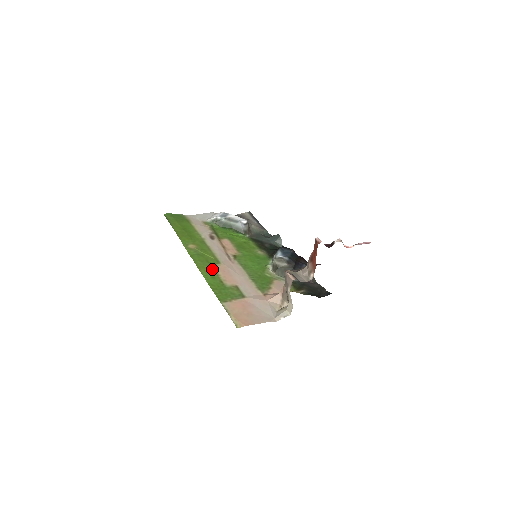
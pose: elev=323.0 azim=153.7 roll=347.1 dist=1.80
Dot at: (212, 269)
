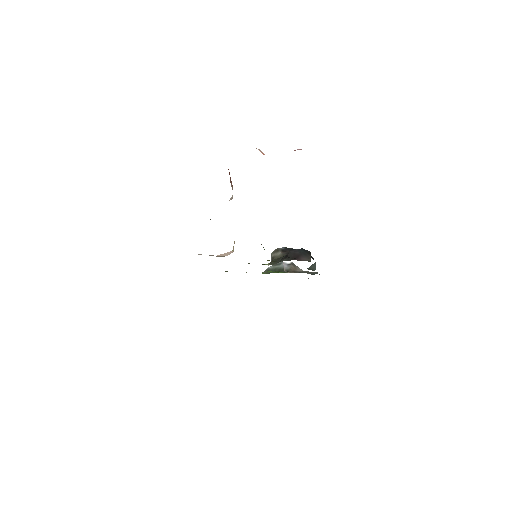
Dot at: occluded
